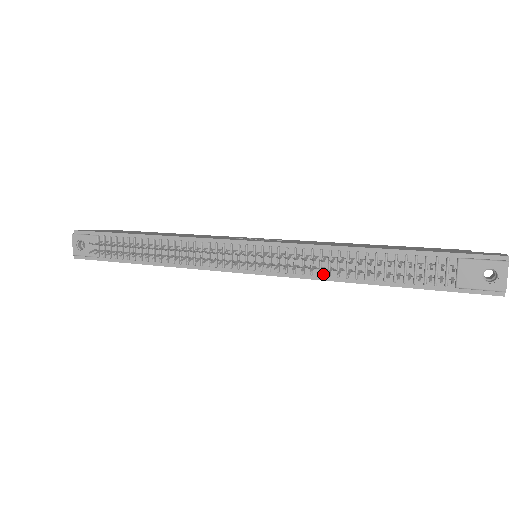
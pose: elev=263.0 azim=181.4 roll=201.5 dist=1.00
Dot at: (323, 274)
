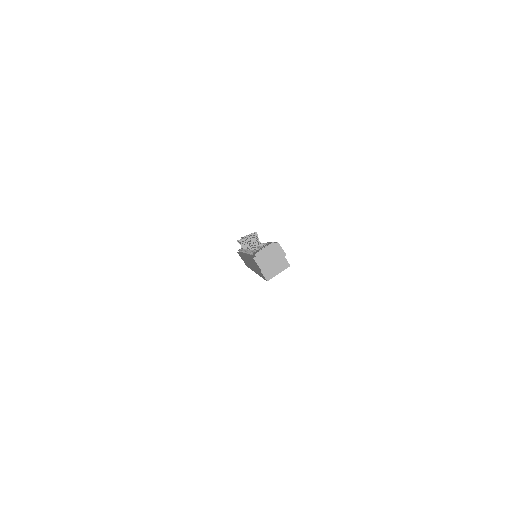
Dot at: occluded
